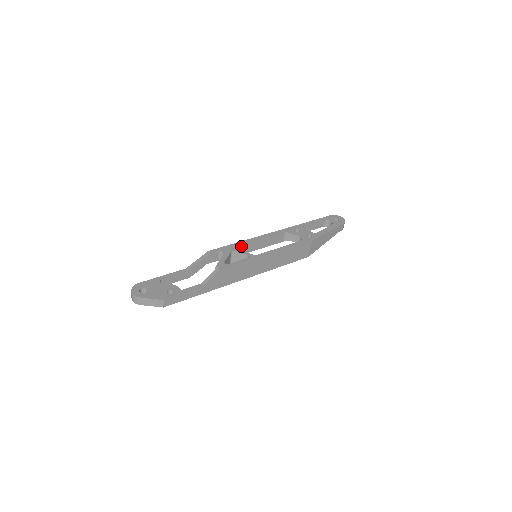
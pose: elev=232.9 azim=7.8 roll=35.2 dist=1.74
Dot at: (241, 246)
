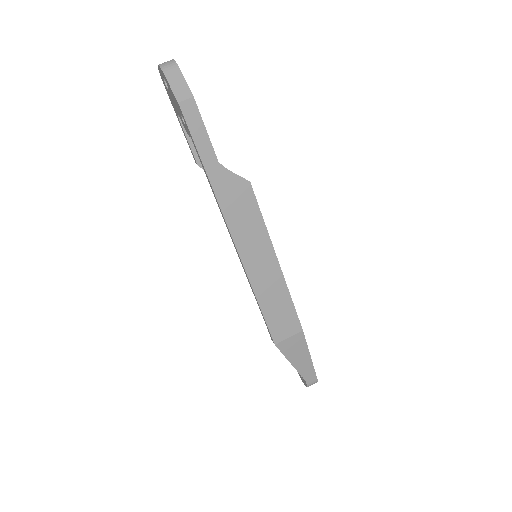
Dot at: occluded
